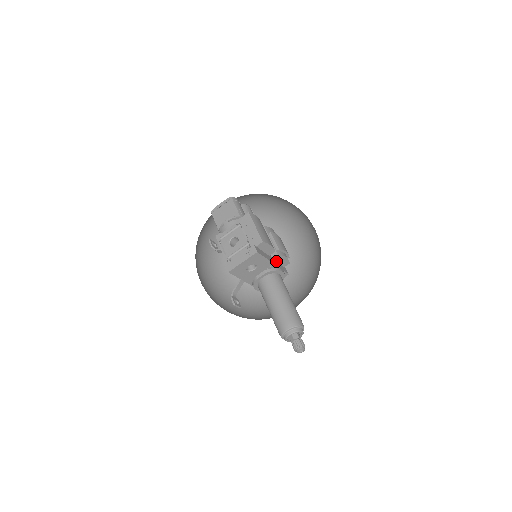
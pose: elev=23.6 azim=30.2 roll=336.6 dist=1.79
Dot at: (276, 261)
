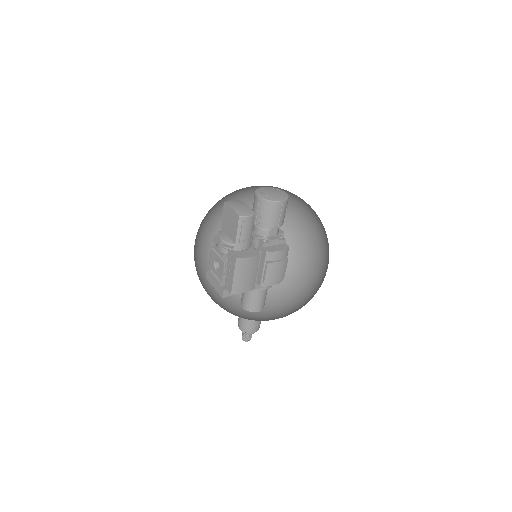
Dot at: occluded
